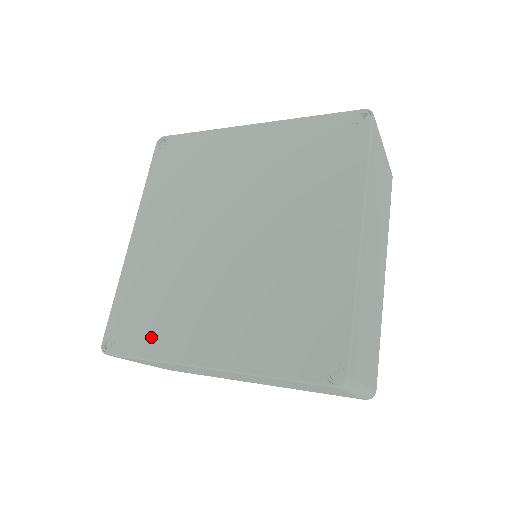
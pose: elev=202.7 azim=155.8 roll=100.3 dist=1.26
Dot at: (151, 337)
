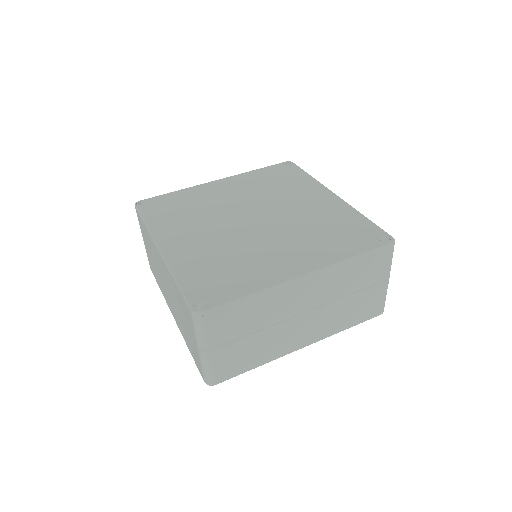
Dot at: (241, 283)
